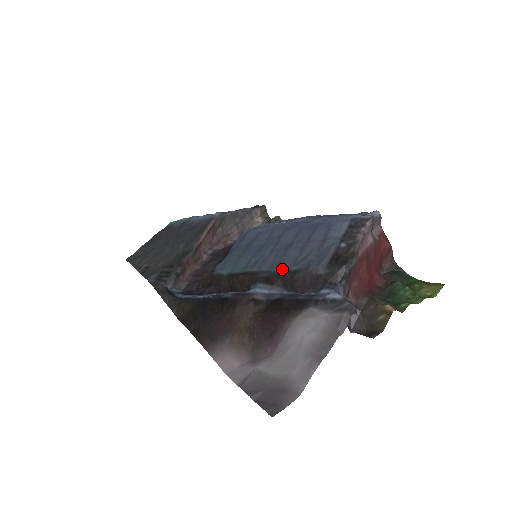
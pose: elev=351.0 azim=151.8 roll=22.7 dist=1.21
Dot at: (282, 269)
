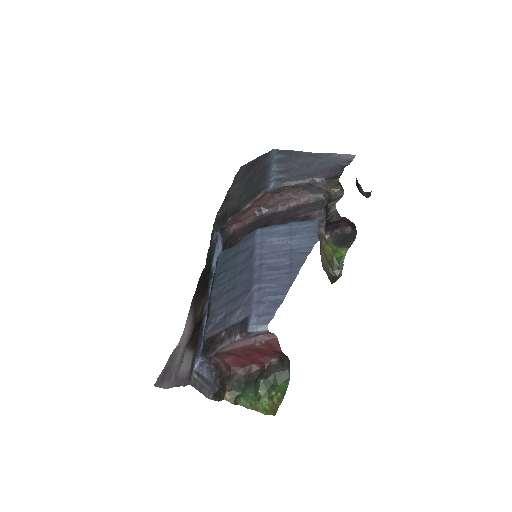
Dot at: (210, 307)
